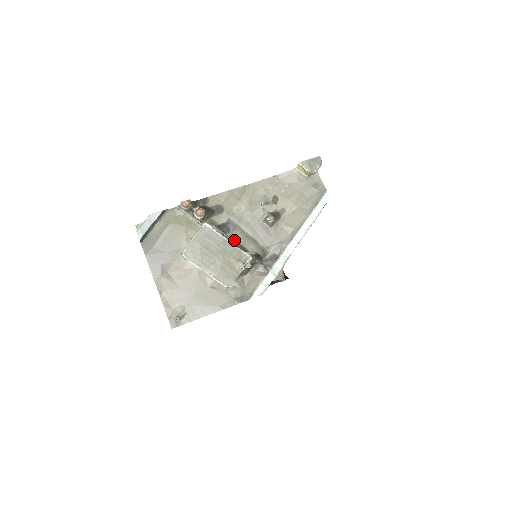
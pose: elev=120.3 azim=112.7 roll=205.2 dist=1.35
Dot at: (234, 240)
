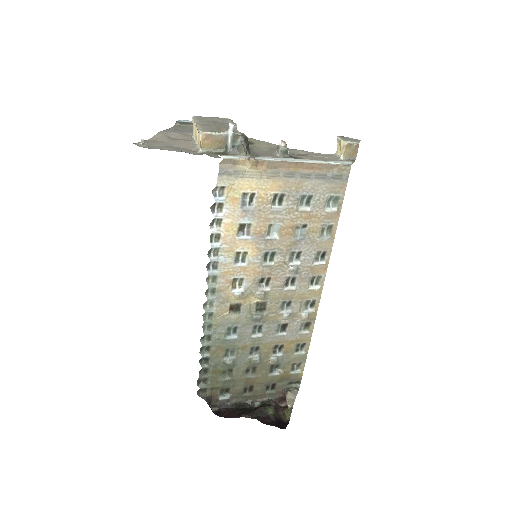
Dot at: occluded
